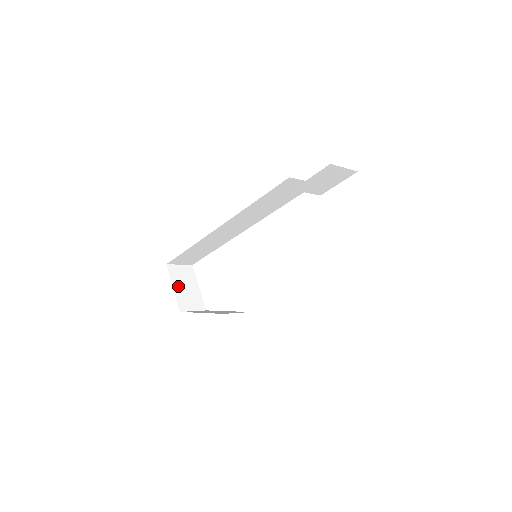
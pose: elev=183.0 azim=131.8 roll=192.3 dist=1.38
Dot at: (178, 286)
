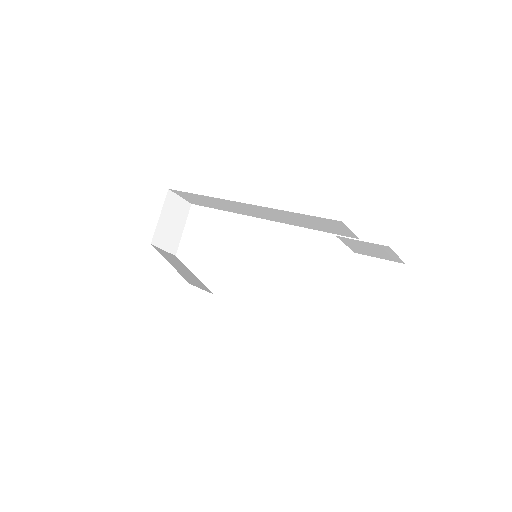
Dot at: (165, 217)
